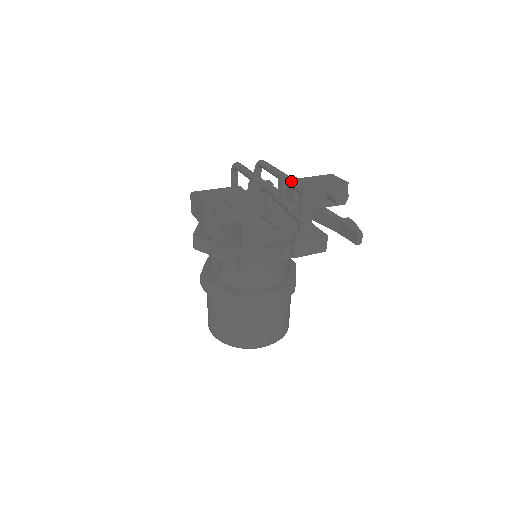
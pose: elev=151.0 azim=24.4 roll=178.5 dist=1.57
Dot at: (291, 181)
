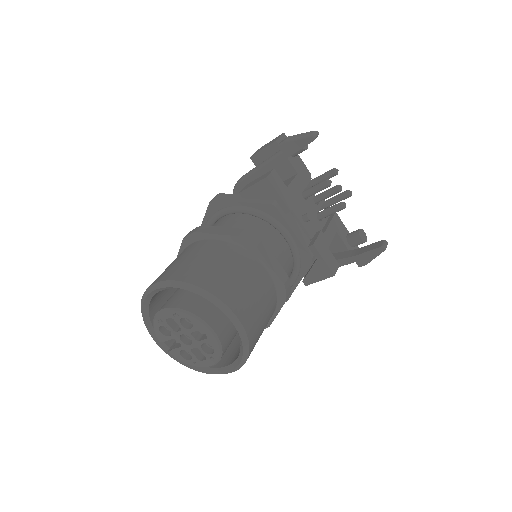
Dot at: (331, 198)
